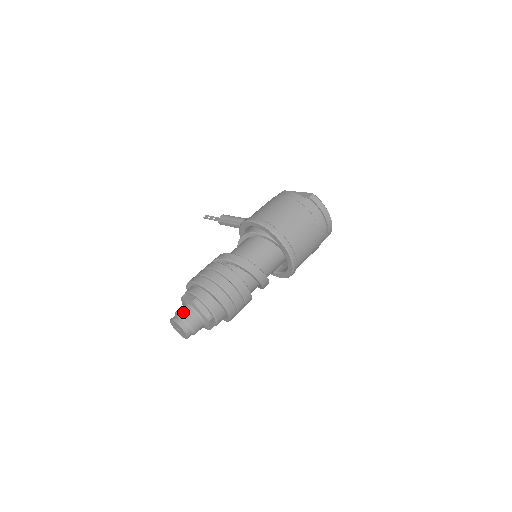
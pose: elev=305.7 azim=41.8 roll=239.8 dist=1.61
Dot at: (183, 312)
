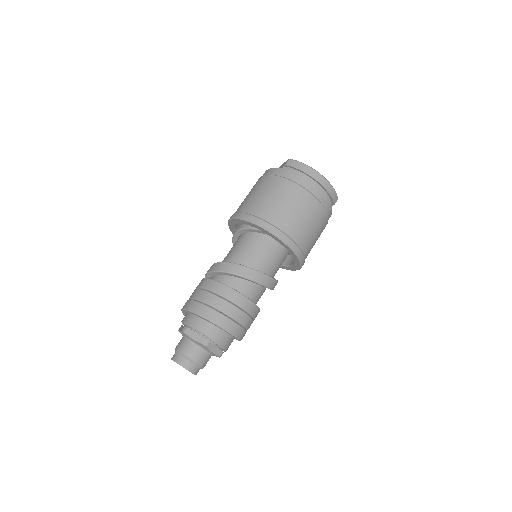
Dot at: (178, 346)
